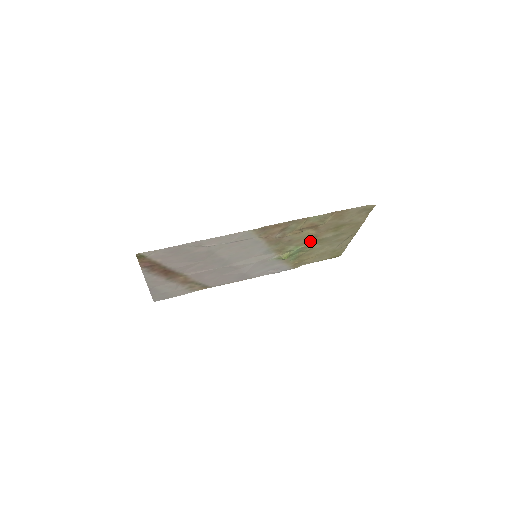
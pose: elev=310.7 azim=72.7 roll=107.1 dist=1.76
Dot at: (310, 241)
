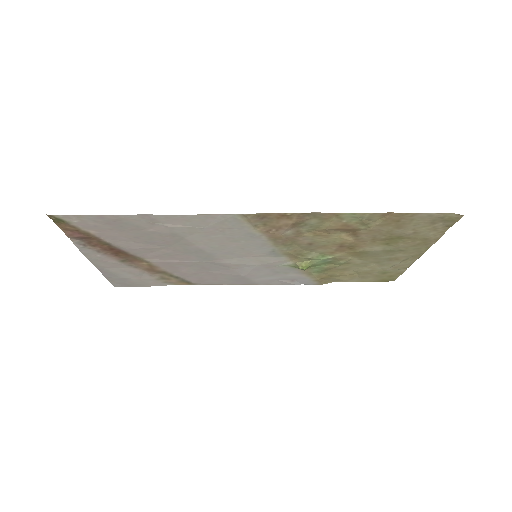
Dot at: (344, 251)
